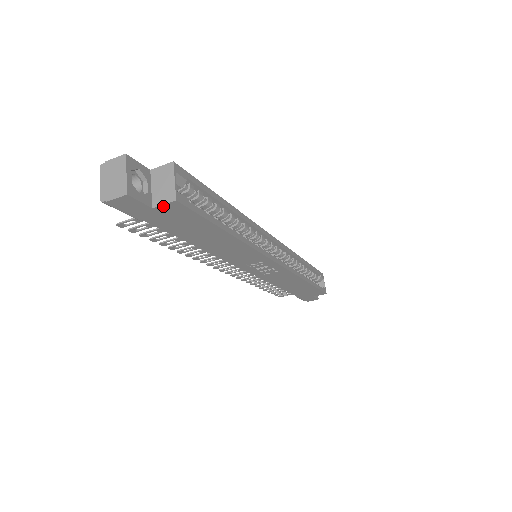
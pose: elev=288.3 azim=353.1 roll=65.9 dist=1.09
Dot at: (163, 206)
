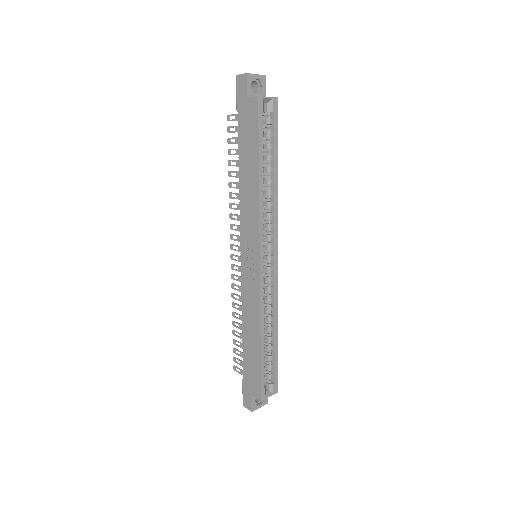
Dot at: (251, 99)
